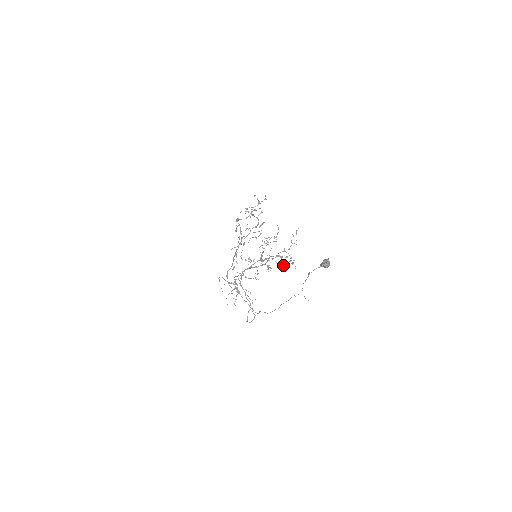
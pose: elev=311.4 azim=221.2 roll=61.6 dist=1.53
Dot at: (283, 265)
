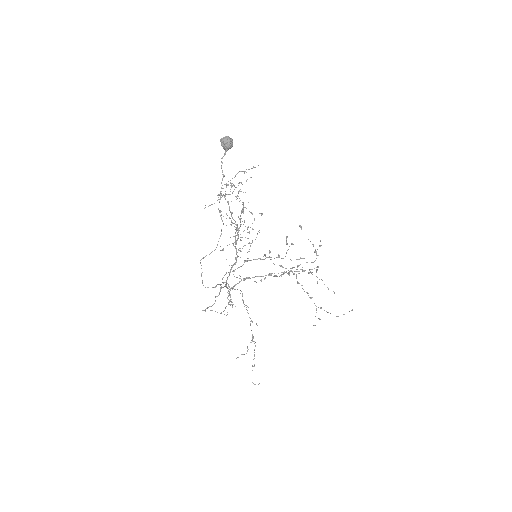
Dot at: (244, 222)
